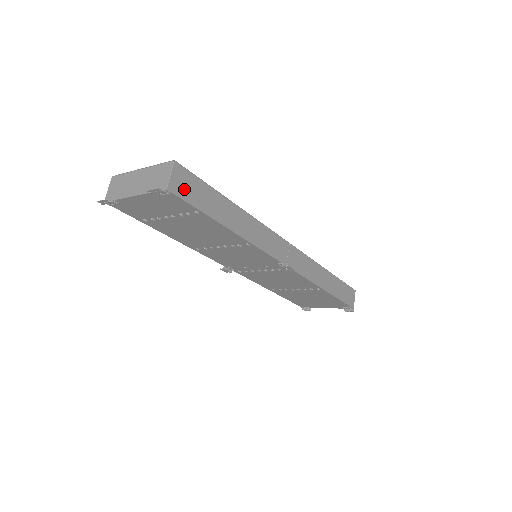
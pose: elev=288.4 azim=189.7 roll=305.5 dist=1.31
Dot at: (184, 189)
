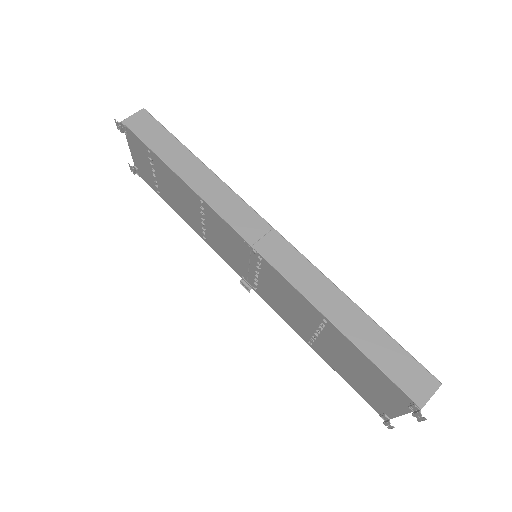
Dot at: (140, 127)
